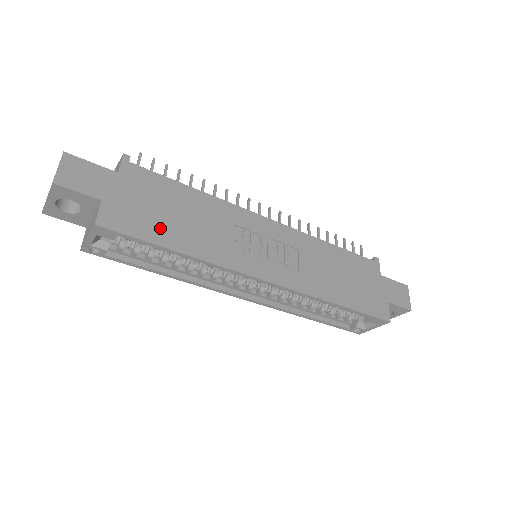
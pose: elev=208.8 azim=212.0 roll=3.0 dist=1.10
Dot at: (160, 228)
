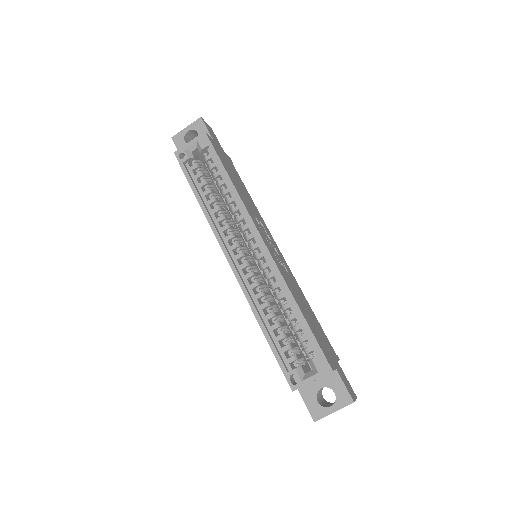
Dot at: (228, 168)
